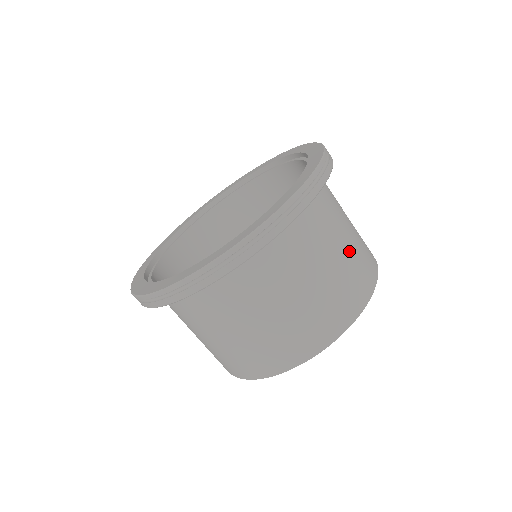
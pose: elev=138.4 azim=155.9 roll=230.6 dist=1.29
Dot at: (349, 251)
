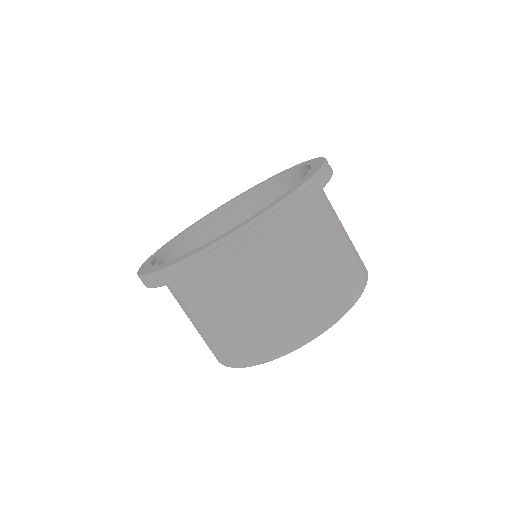
Dot at: (326, 270)
